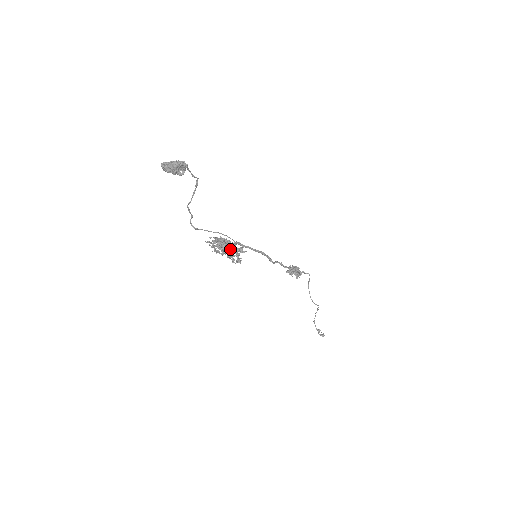
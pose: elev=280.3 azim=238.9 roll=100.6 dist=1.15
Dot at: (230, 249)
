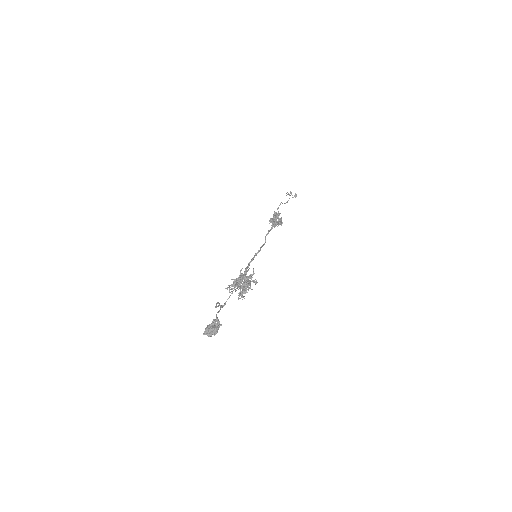
Dot at: (247, 284)
